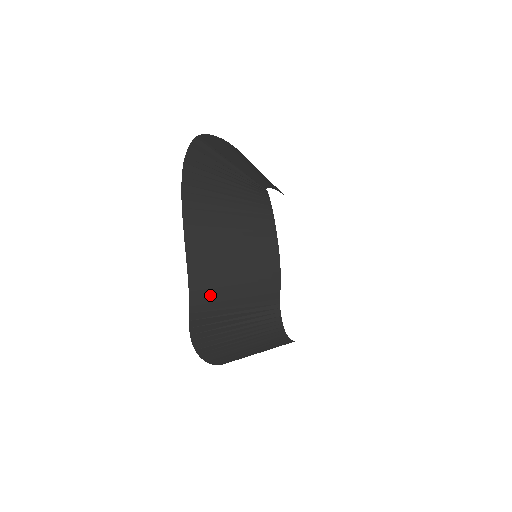
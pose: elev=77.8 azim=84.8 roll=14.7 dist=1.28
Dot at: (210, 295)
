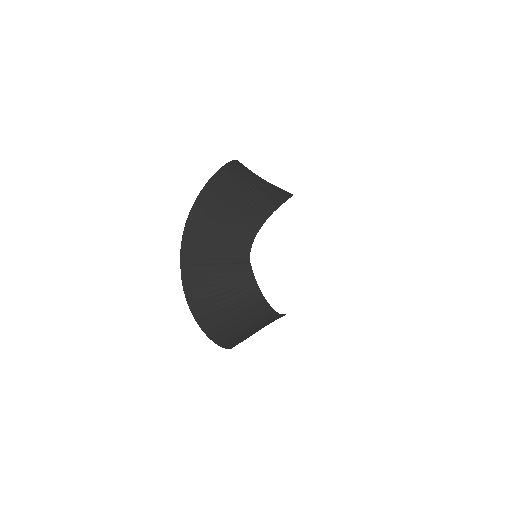
Dot at: occluded
